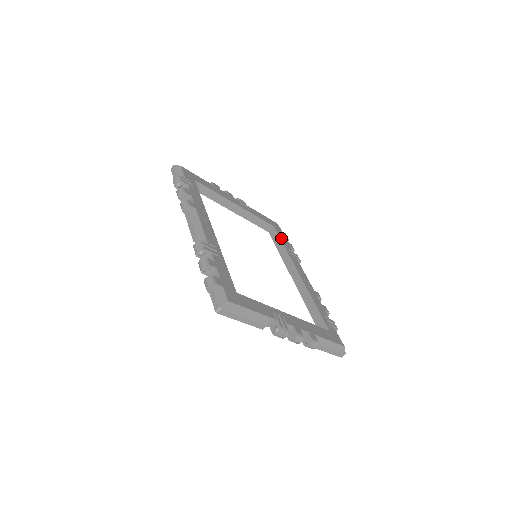
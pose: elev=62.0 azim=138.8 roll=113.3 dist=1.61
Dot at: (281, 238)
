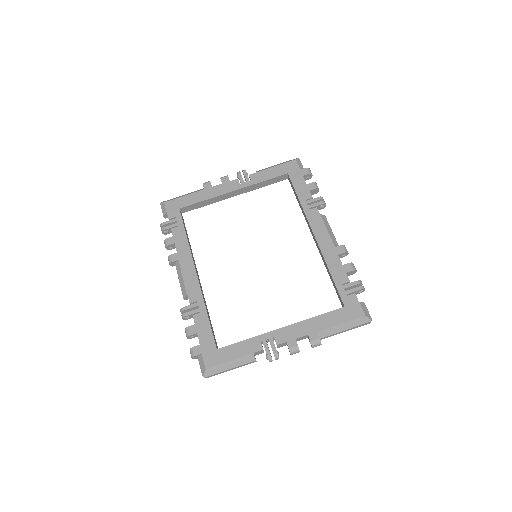
Dot at: (296, 187)
